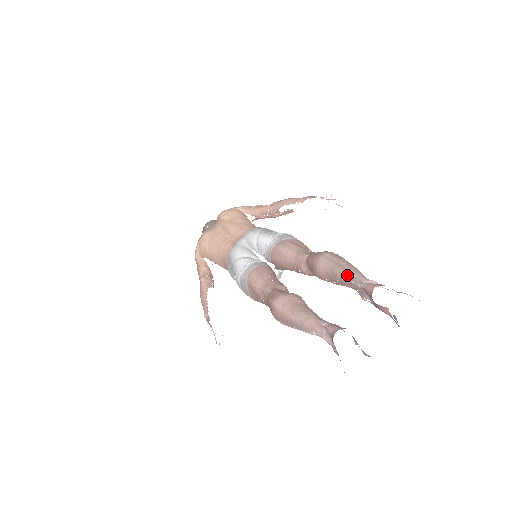
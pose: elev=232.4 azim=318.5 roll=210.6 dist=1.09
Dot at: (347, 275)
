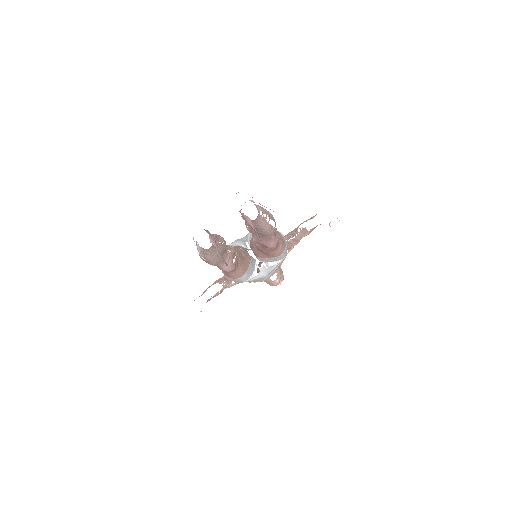
Dot at: occluded
